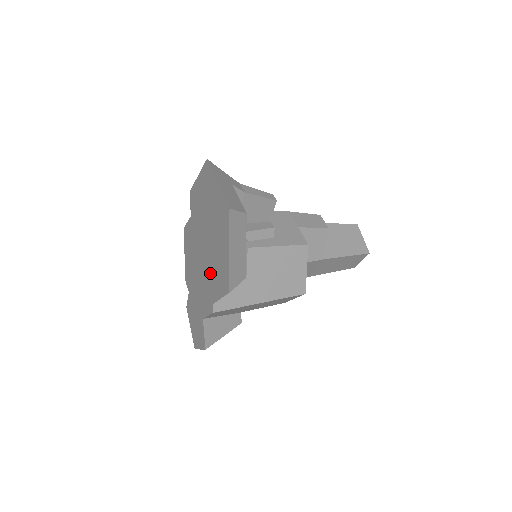
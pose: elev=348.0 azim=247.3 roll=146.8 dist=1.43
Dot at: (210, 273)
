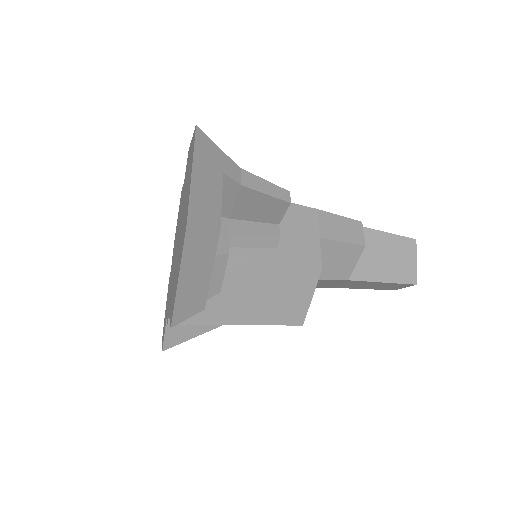
Dot at: (174, 276)
